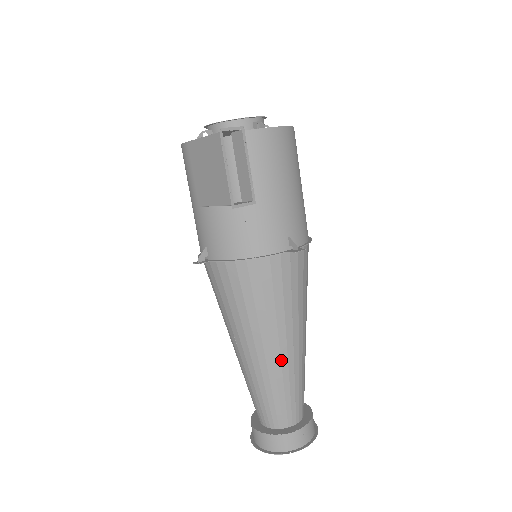
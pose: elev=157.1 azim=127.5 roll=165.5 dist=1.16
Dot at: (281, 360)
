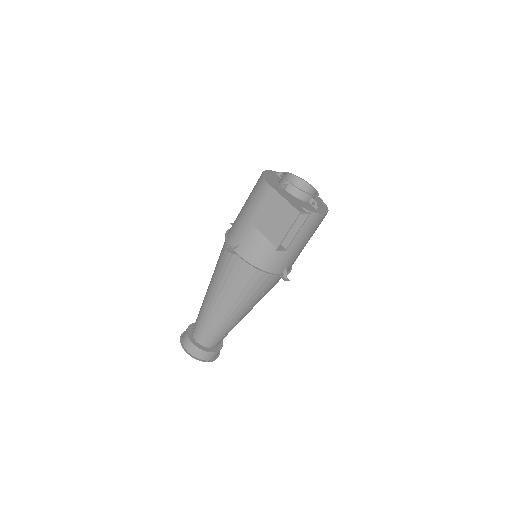
Dot at: (233, 318)
